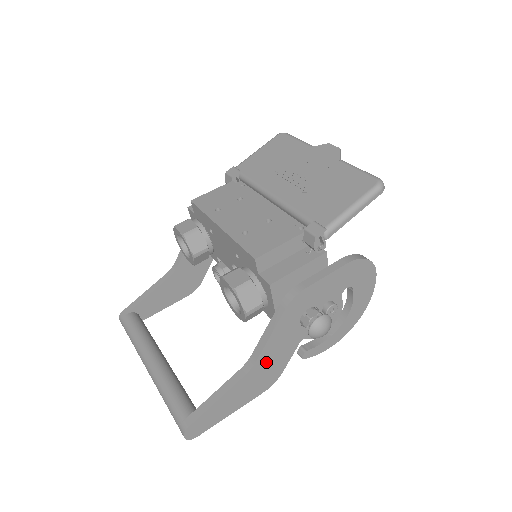
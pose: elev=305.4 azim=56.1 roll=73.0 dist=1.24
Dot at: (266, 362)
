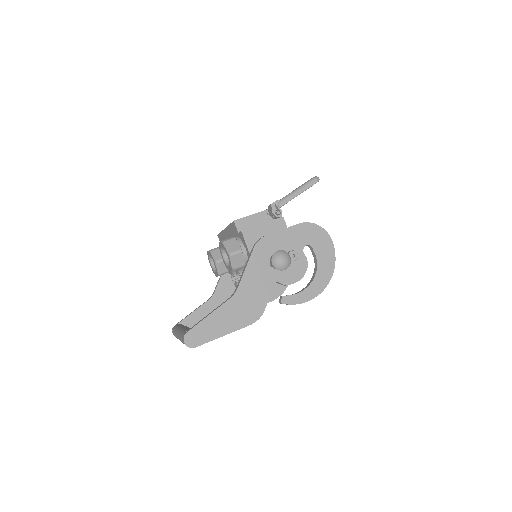
Dot at: (247, 293)
